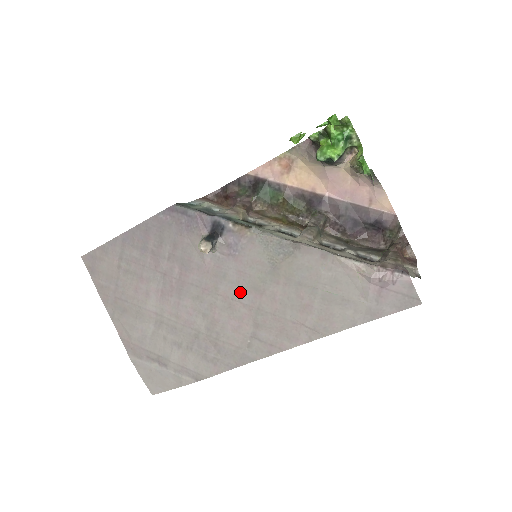
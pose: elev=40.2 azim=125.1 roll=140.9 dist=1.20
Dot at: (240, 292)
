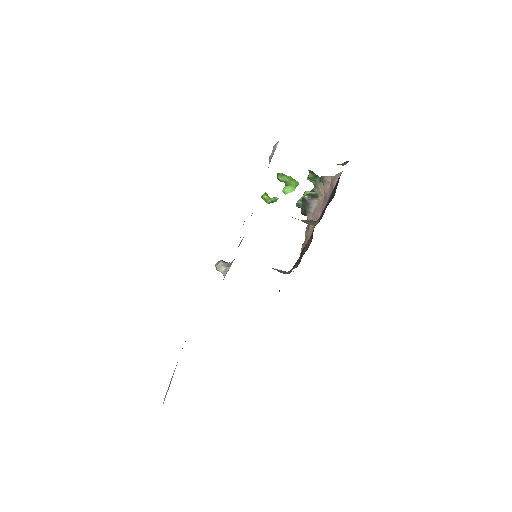
Dot at: occluded
